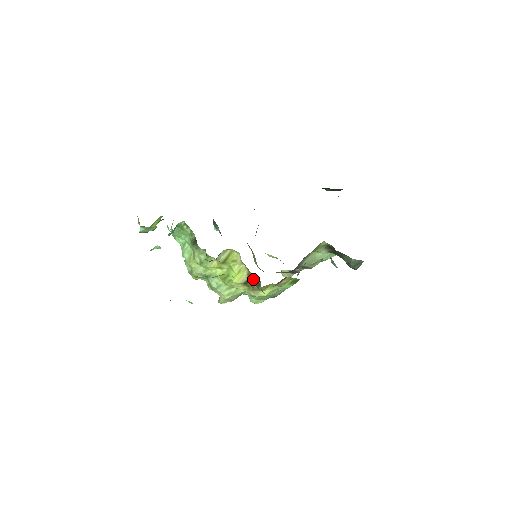
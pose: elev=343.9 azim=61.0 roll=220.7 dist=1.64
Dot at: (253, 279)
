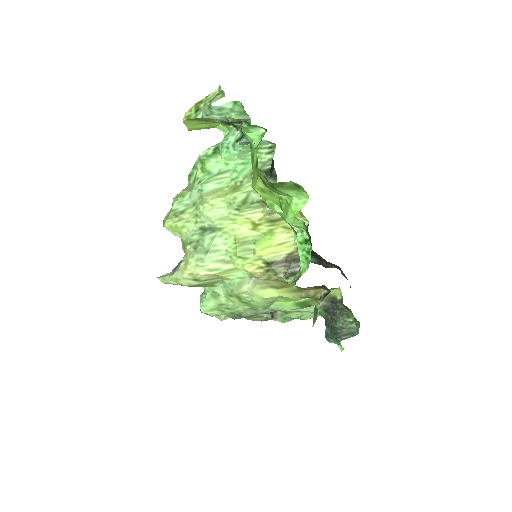
Dot at: (291, 263)
